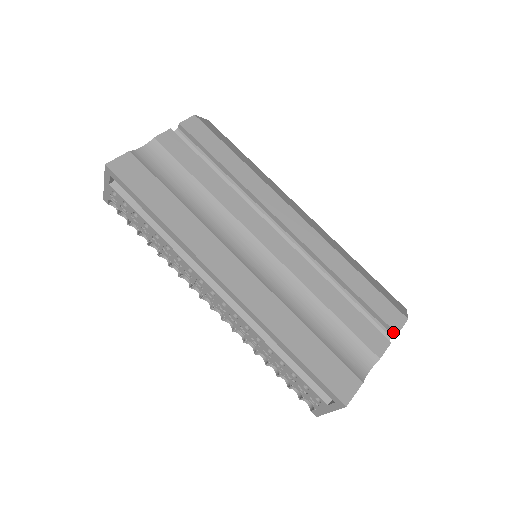
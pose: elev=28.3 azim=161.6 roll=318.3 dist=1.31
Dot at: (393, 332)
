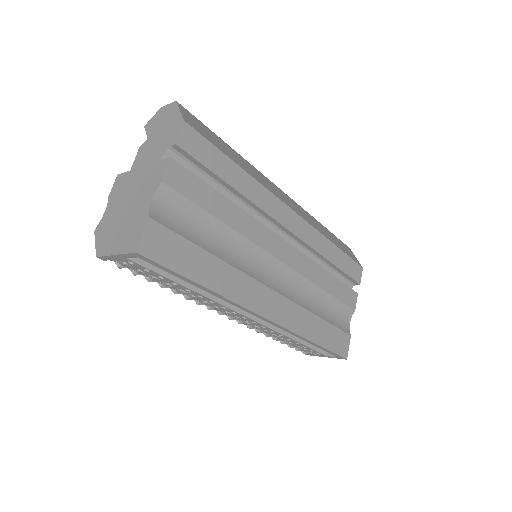
Dot at: (357, 284)
